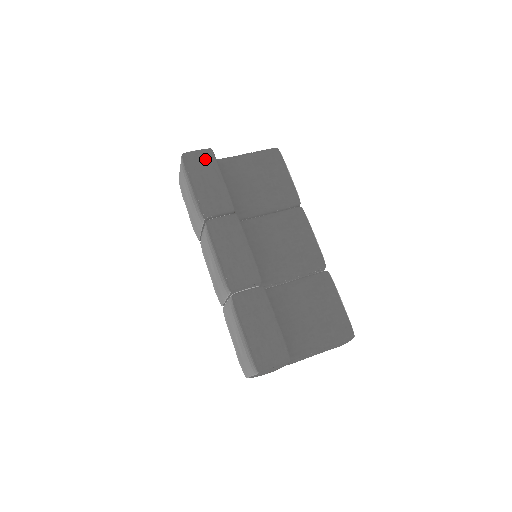
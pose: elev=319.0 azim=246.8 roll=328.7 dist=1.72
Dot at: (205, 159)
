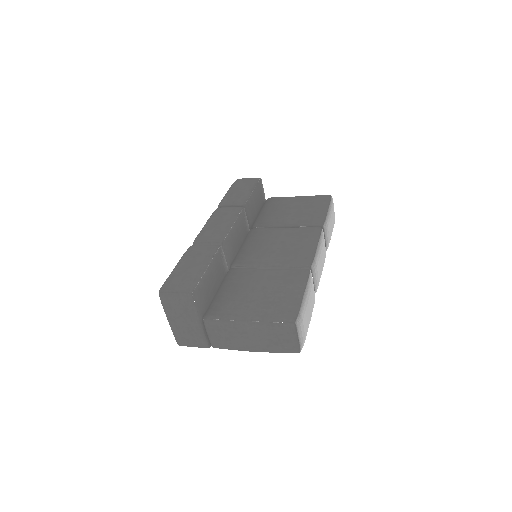
Dot at: (249, 181)
